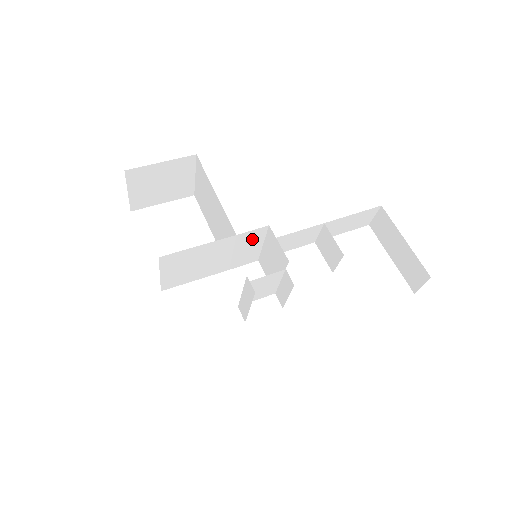
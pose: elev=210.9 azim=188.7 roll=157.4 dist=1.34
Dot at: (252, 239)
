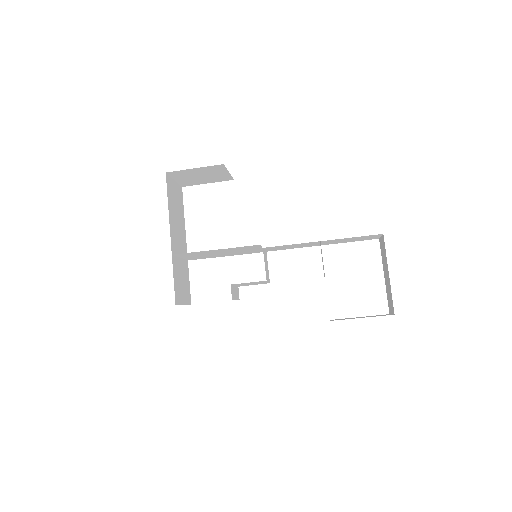
Dot at: (250, 248)
